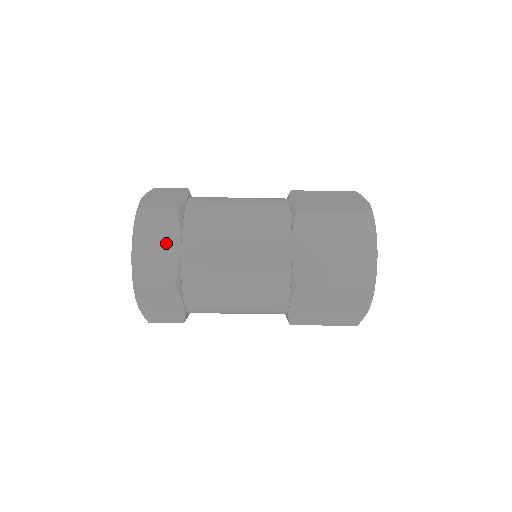
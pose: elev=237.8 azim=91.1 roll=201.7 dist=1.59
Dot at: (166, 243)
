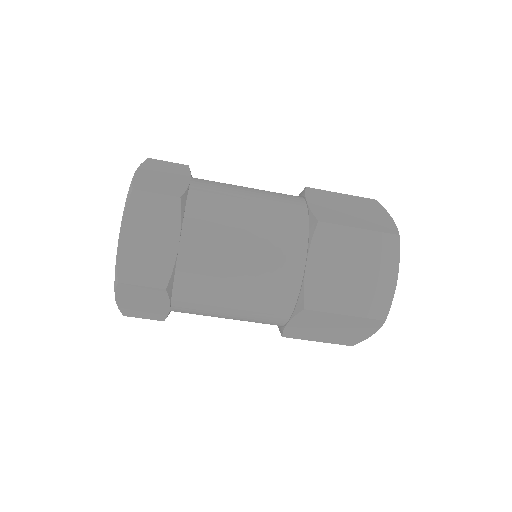
Dot at: (154, 303)
